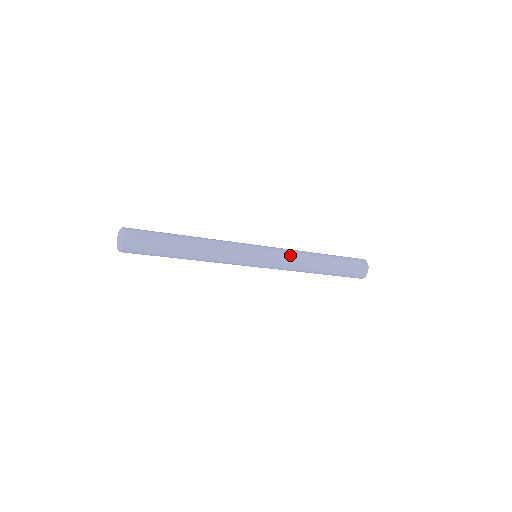
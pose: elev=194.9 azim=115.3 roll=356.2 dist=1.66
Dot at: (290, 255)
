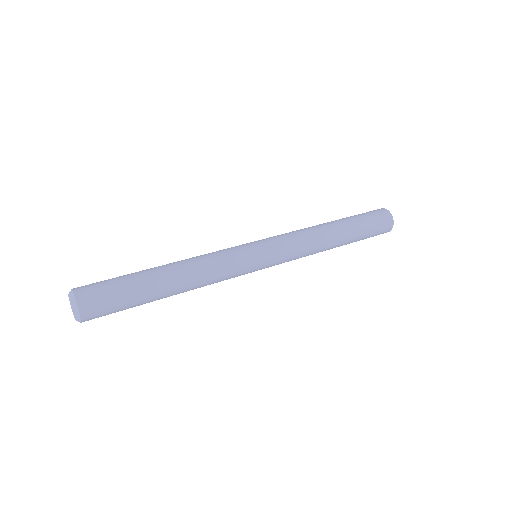
Dot at: (299, 244)
